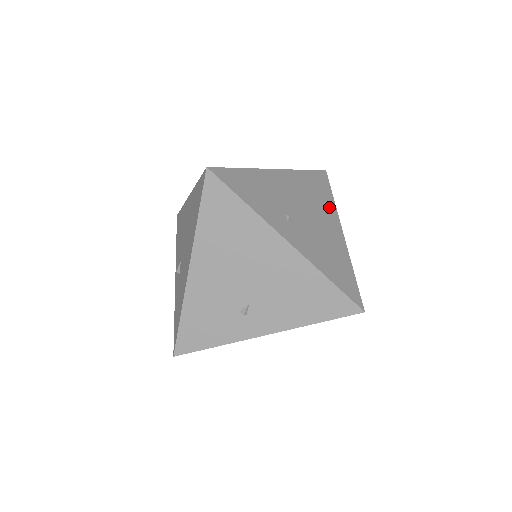
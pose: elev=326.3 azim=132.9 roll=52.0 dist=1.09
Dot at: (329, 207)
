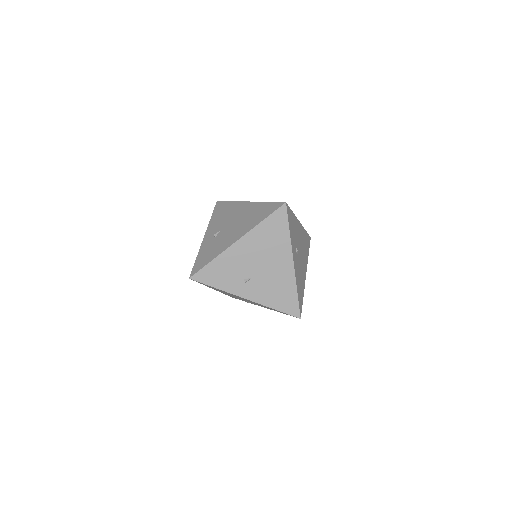
Dot at: (283, 245)
